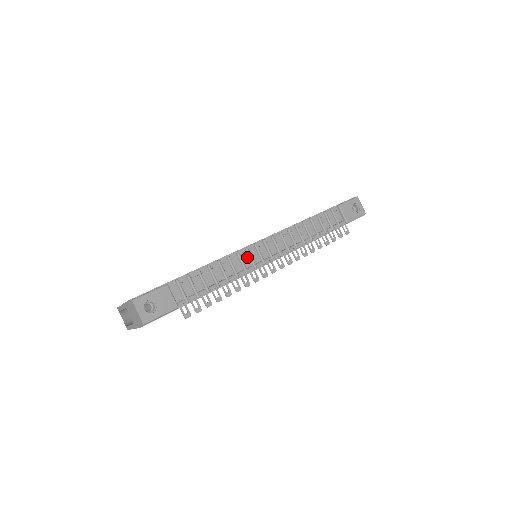
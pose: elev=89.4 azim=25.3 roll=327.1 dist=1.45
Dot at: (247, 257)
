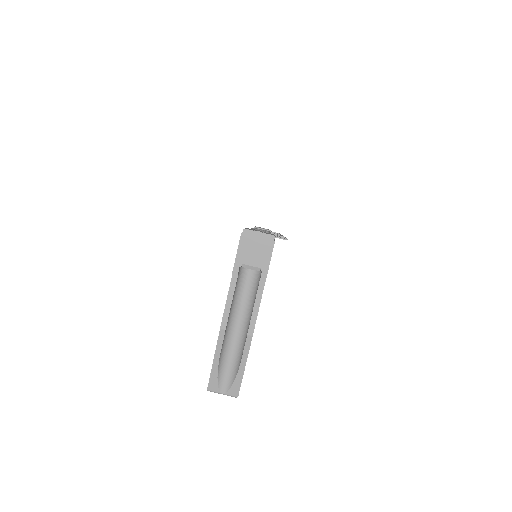
Dot at: occluded
